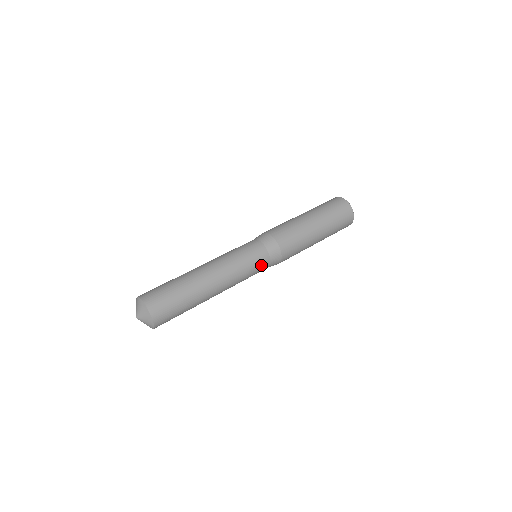
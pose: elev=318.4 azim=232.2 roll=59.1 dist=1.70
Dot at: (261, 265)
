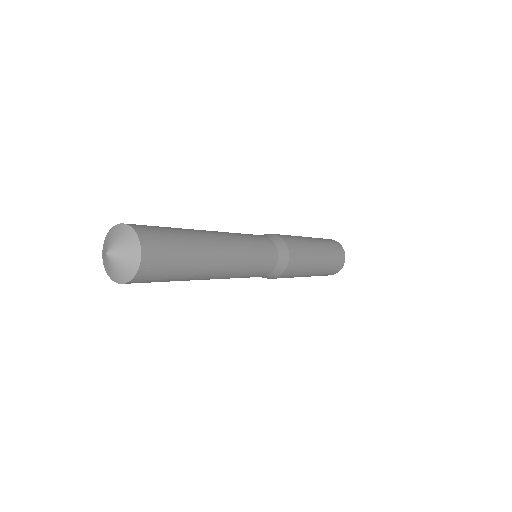
Dot at: (267, 246)
